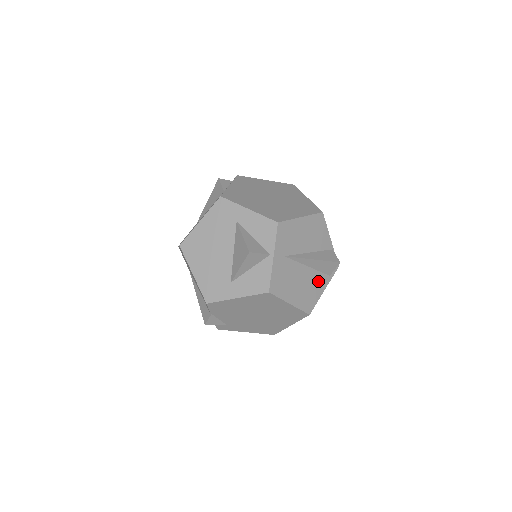
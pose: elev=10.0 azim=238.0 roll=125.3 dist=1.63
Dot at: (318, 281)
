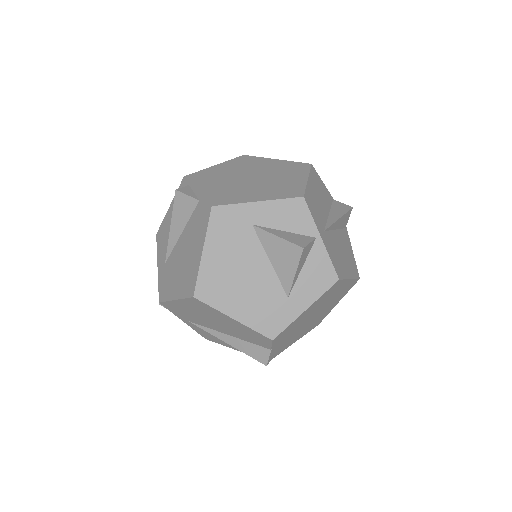
Dot at: (345, 240)
